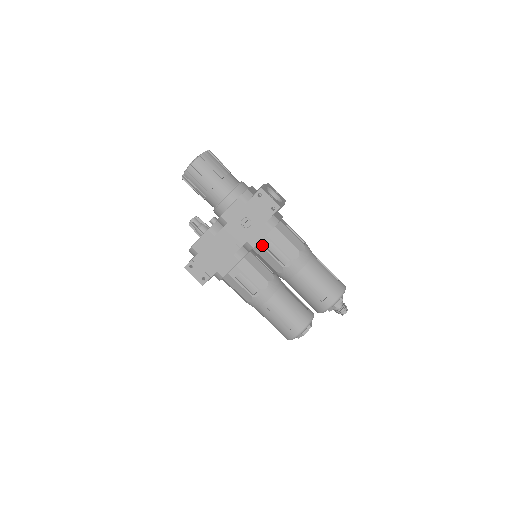
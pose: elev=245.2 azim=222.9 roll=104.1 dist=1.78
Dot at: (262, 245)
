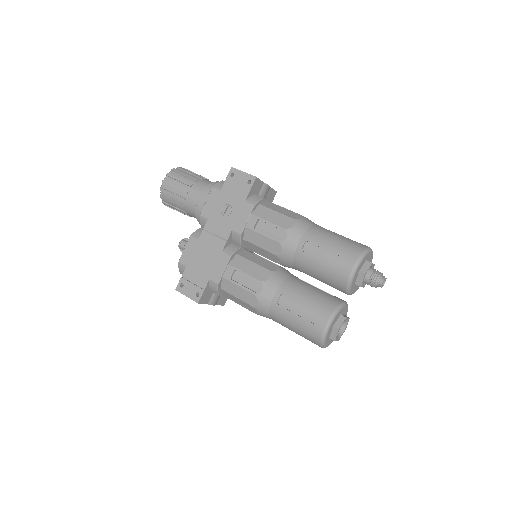
Dot at: (249, 227)
